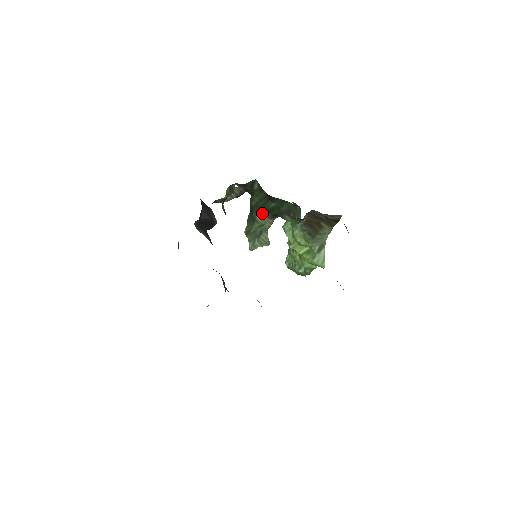
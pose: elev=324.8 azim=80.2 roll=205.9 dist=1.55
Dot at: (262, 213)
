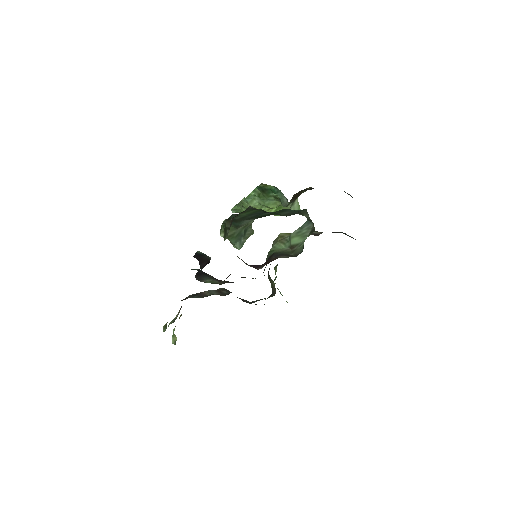
Dot at: (249, 219)
